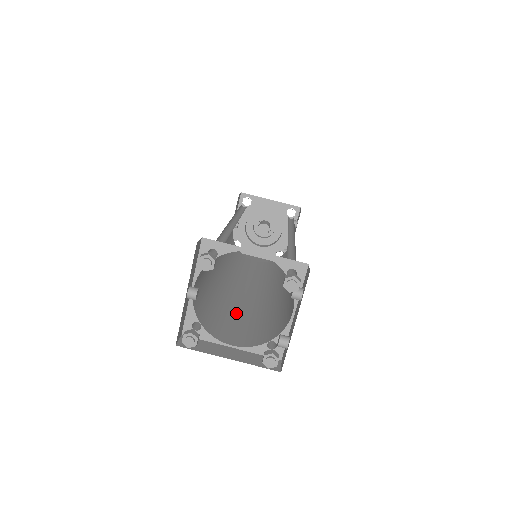
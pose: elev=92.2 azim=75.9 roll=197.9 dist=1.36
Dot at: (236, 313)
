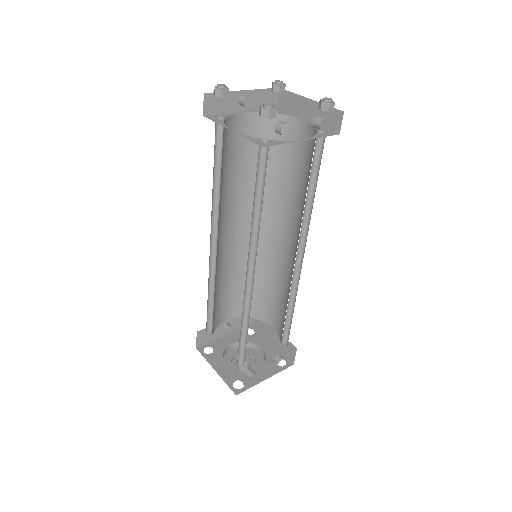
Dot at: occluded
